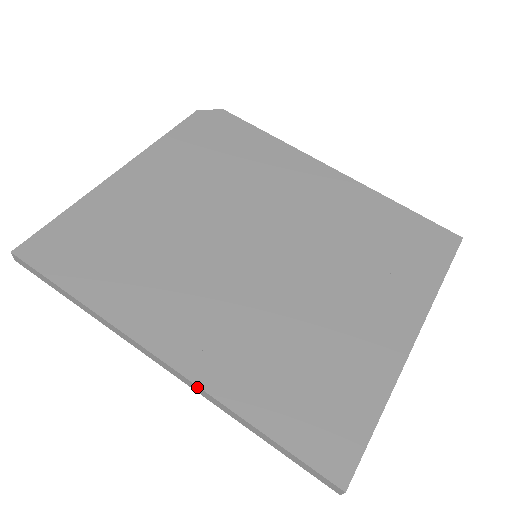
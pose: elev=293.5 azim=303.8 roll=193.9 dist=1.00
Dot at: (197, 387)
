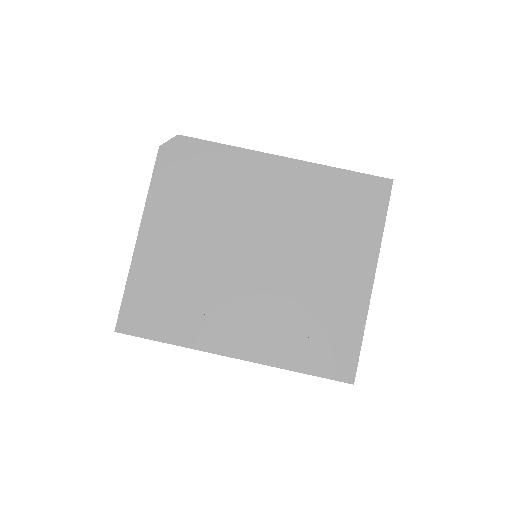
Dot at: occluded
